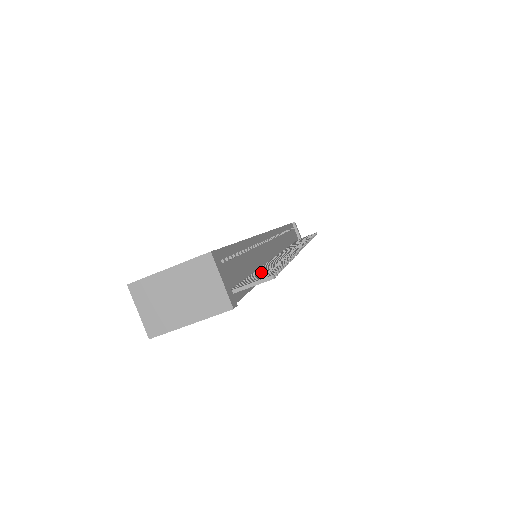
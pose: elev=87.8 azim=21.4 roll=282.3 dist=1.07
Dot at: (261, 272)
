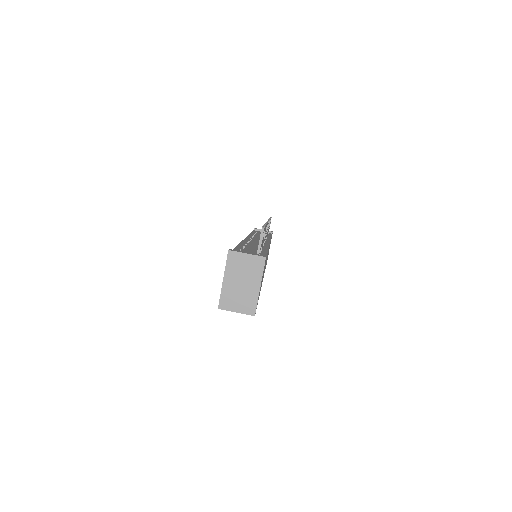
Dot at: occluded
